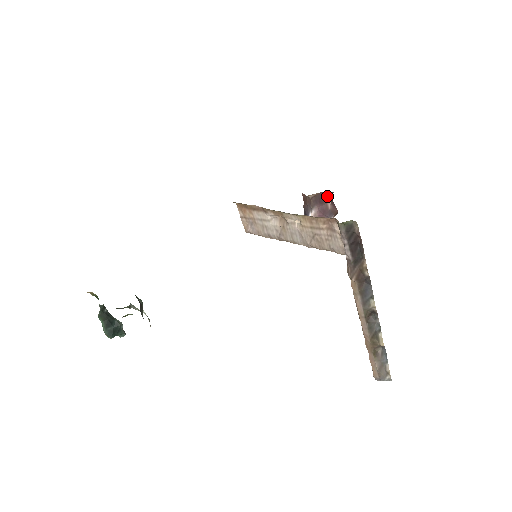
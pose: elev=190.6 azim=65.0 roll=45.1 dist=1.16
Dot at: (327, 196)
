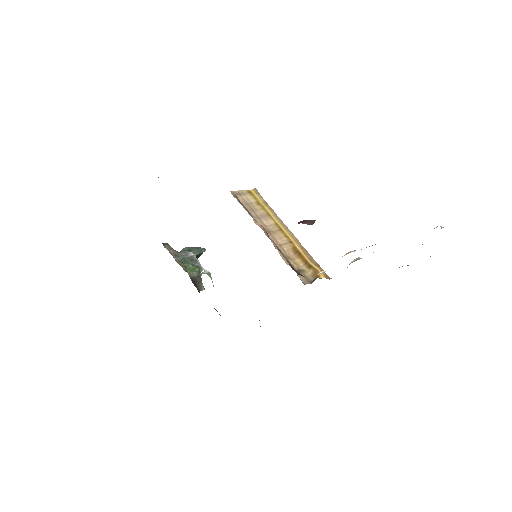
Dot at: occluded
